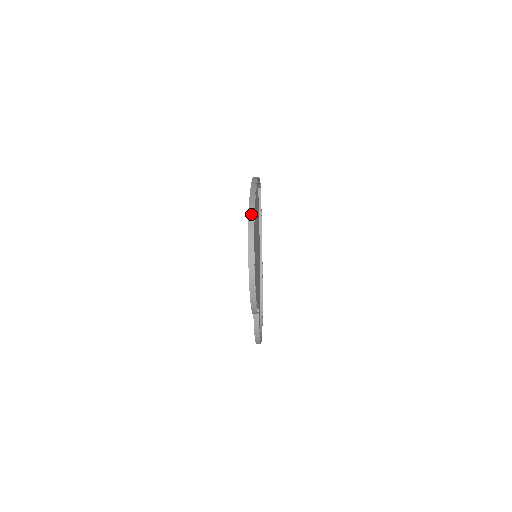
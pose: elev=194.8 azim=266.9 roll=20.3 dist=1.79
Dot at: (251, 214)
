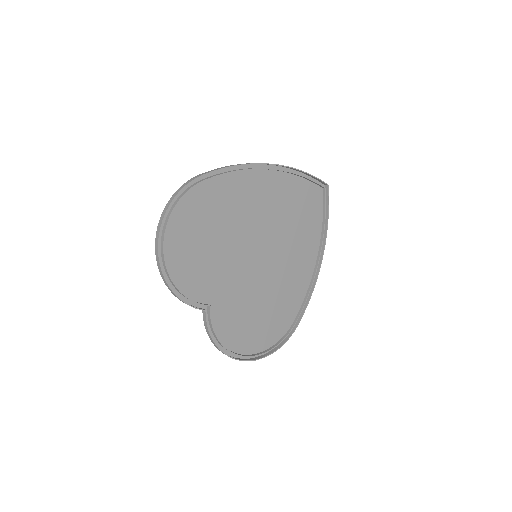
Dot at: (182, 186)
